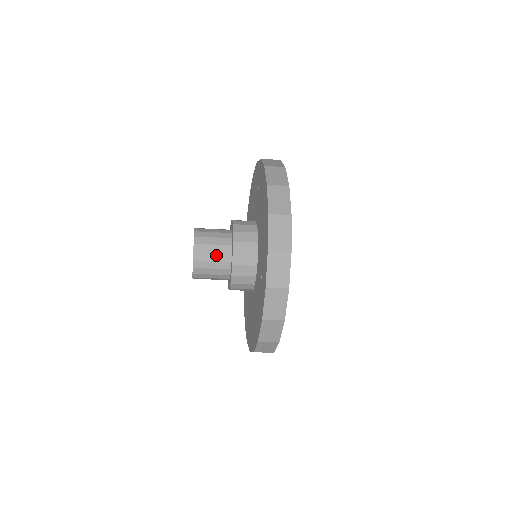
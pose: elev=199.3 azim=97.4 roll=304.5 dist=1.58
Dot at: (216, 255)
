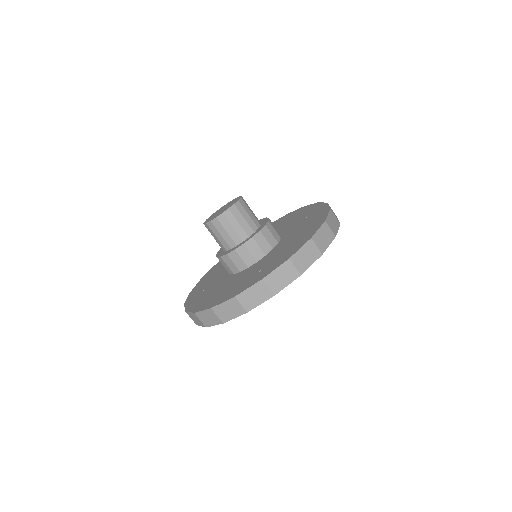
Dot at: occluded
